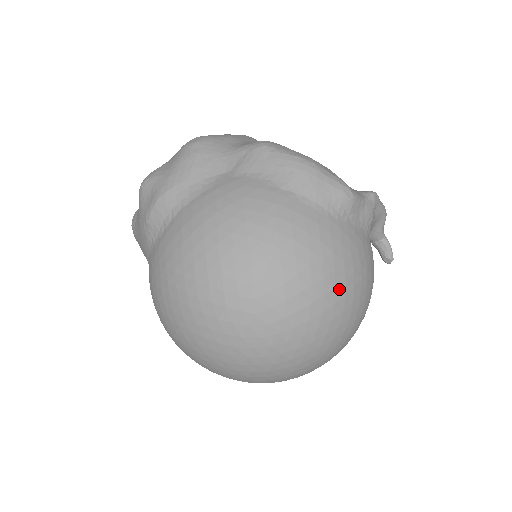
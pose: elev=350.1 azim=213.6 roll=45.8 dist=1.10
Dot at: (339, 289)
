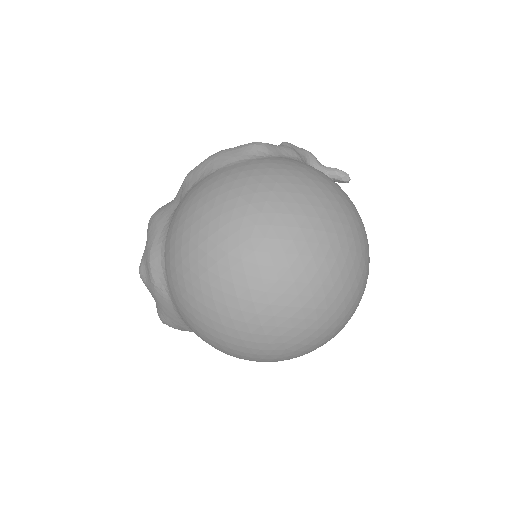
Dot at: (297, 184)
